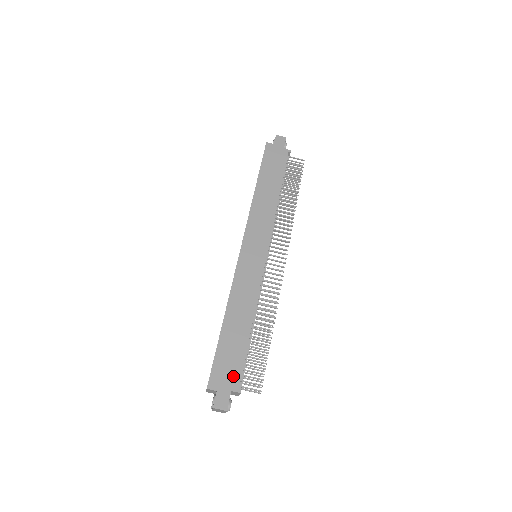
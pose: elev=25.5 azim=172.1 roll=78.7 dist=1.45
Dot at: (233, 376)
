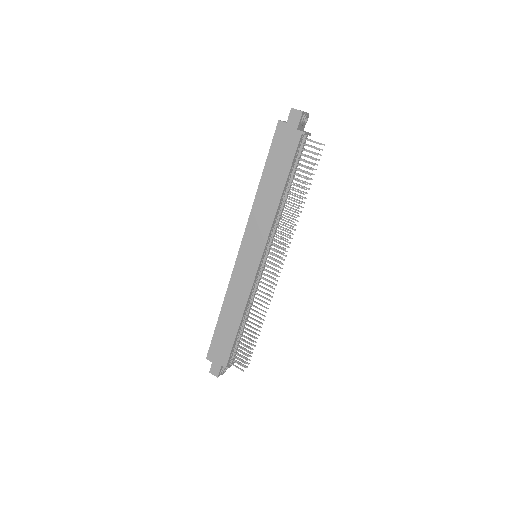
Dot at: (223, 356)
